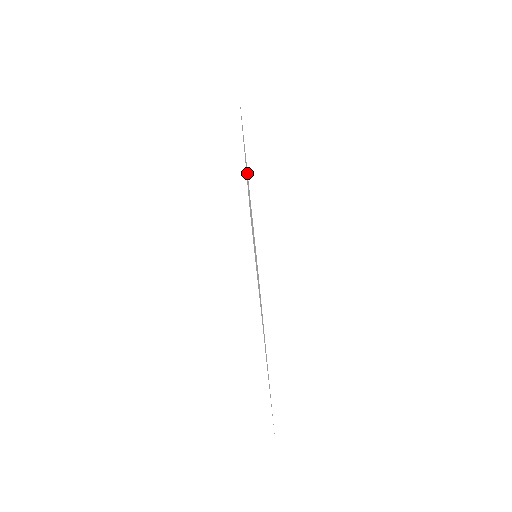
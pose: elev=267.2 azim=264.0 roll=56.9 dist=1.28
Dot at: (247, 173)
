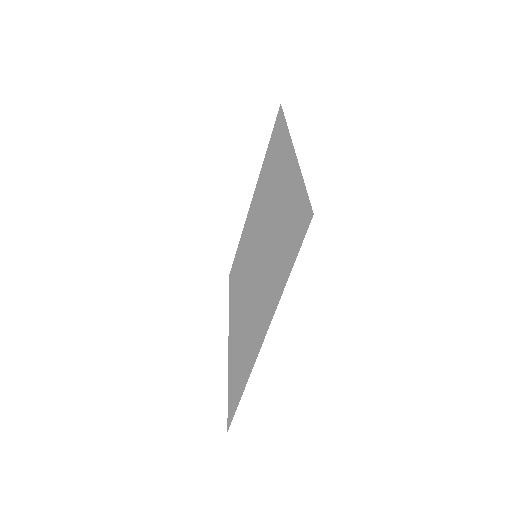
Dot at: (284, 216)
